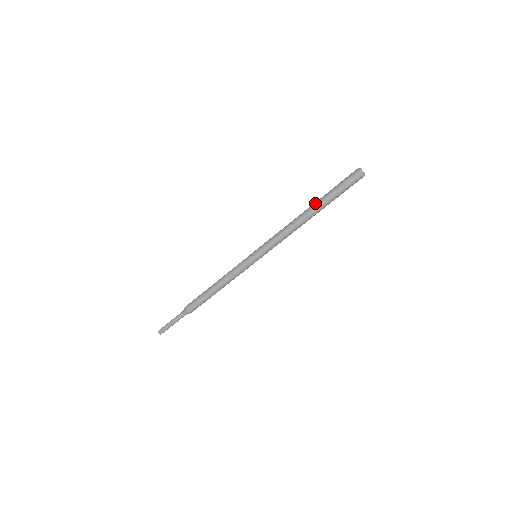
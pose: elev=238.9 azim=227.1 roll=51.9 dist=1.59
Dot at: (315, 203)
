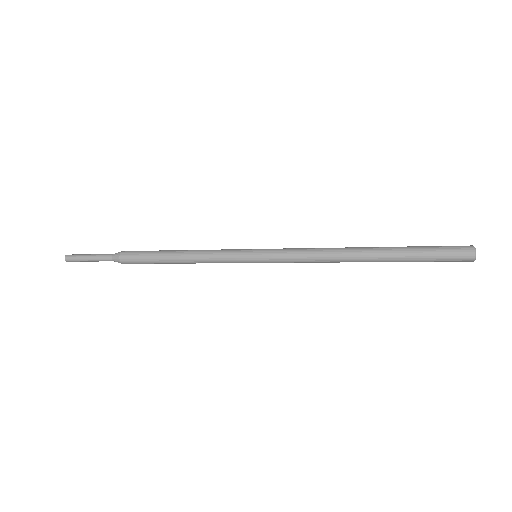
Dot at: occluded
